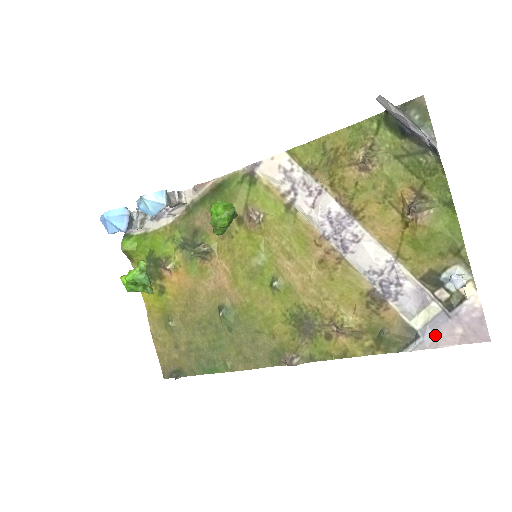
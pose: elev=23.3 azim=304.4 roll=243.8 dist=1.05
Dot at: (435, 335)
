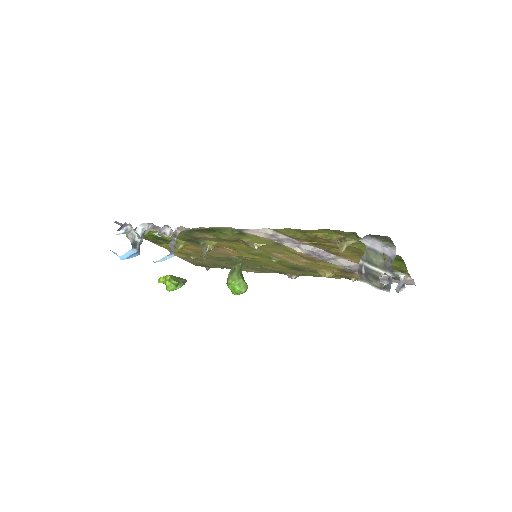
Dot at: (384, 281)
